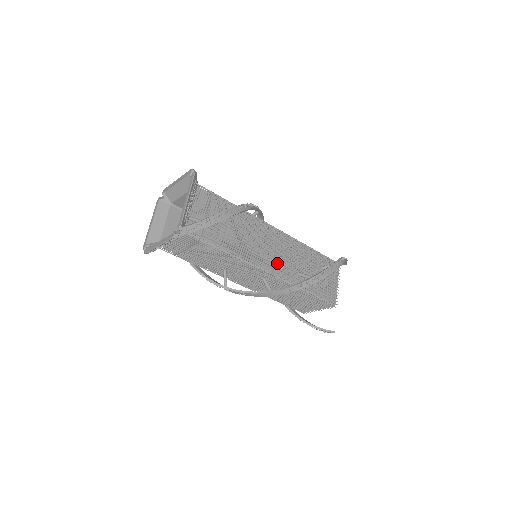
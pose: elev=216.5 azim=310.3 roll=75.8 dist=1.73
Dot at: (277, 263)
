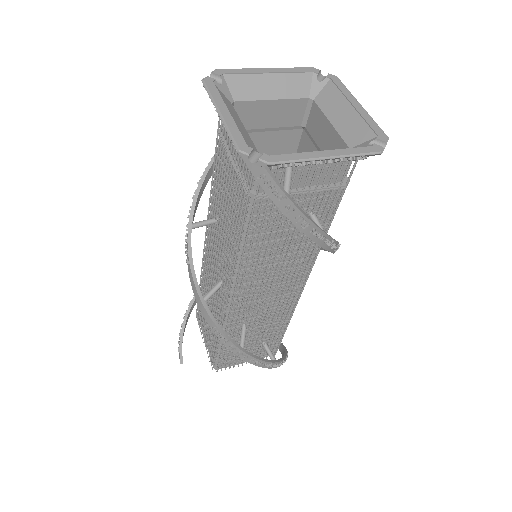
Dot at: (251, 299)
